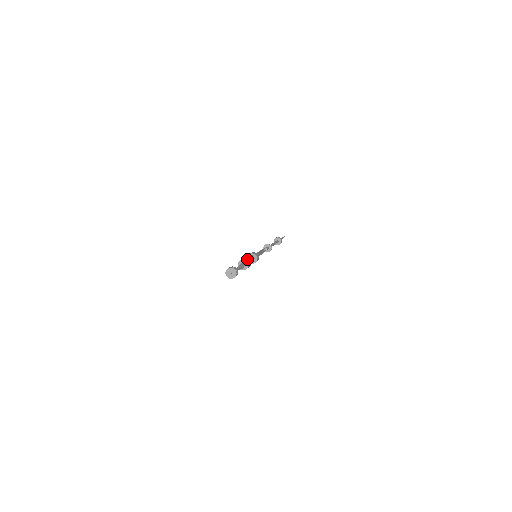
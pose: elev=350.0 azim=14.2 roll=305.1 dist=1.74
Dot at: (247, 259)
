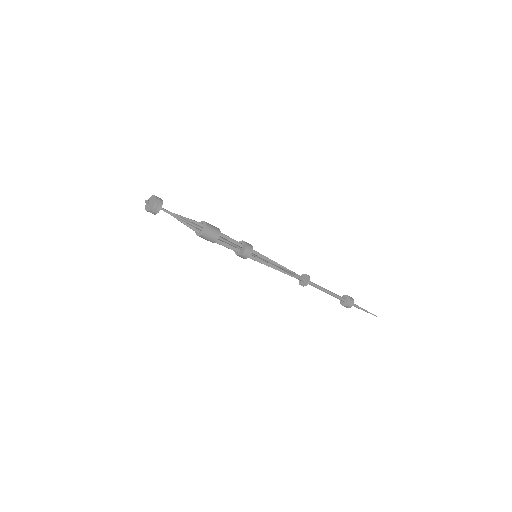
Dot at: occluded
